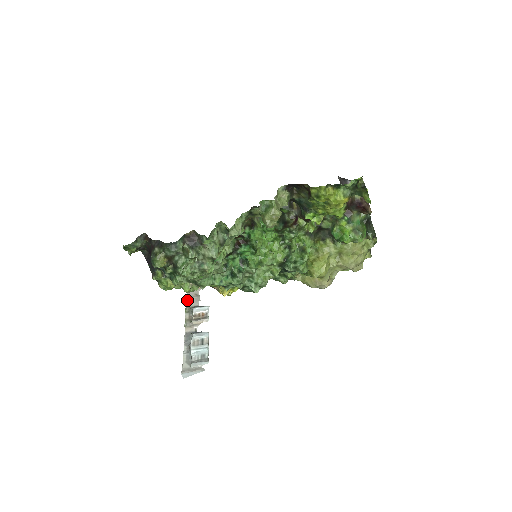
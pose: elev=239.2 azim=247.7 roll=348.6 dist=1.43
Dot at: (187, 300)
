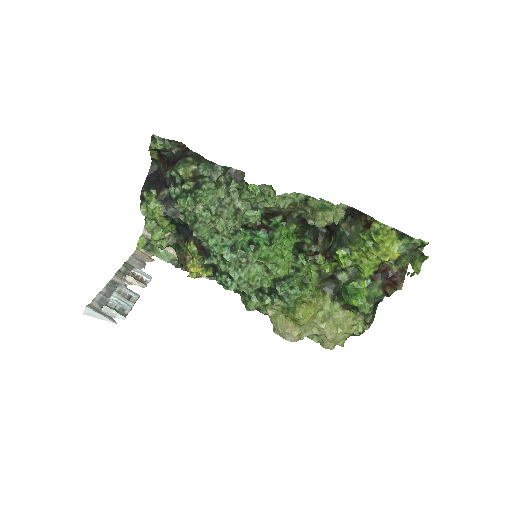
Dot at: (131, 258)
